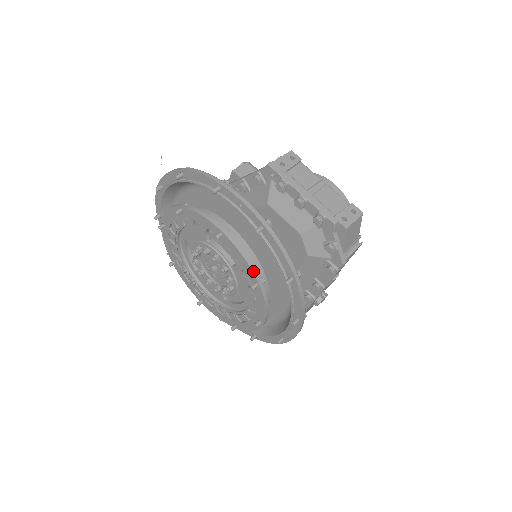
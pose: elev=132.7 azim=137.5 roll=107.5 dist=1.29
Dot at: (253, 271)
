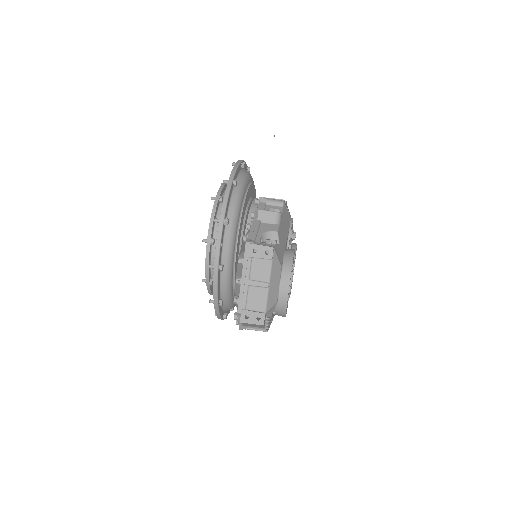
Dot at: (206, 275)
